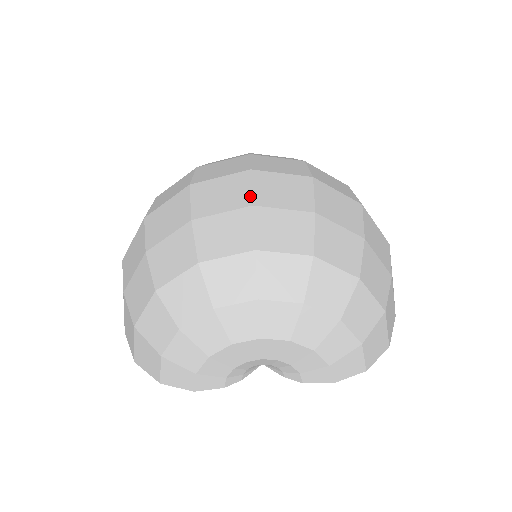
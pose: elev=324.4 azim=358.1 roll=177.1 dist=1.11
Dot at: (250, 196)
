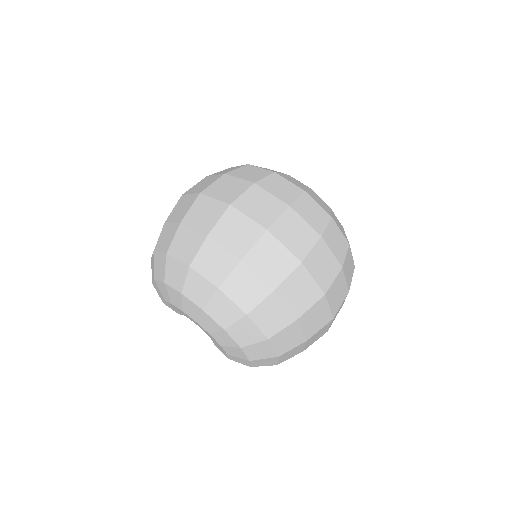
Dot at: (247, 251)
